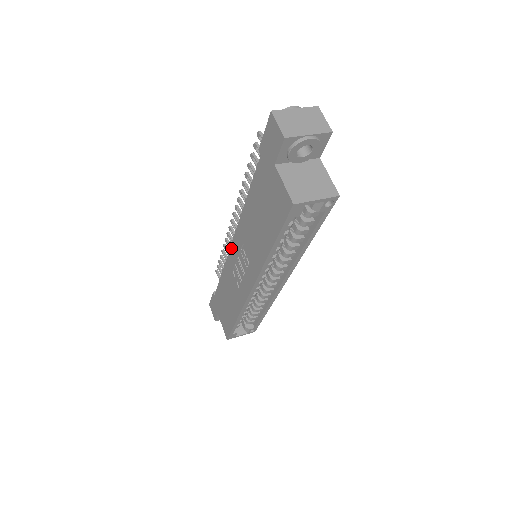
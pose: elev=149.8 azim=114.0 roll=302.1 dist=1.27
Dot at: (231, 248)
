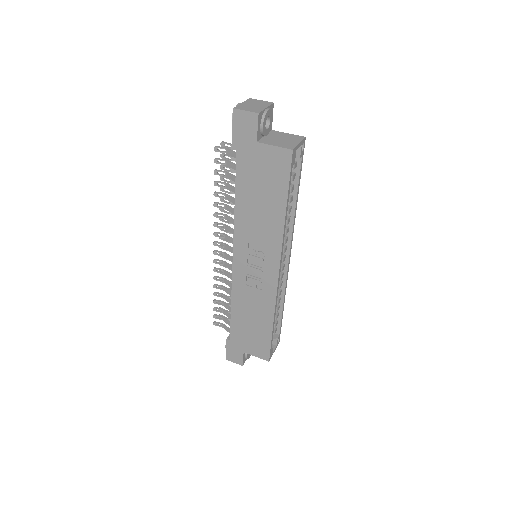
Dot at: (234, 265)
